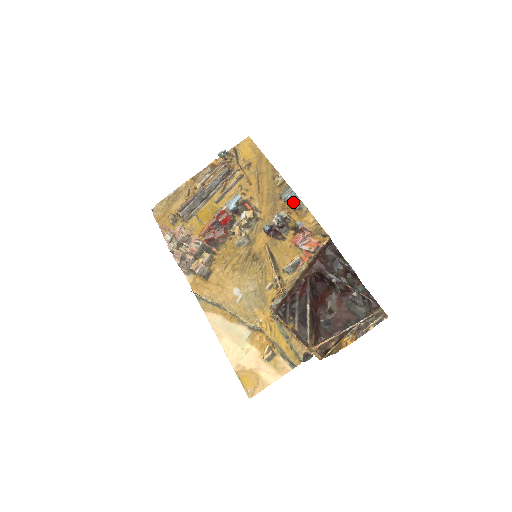
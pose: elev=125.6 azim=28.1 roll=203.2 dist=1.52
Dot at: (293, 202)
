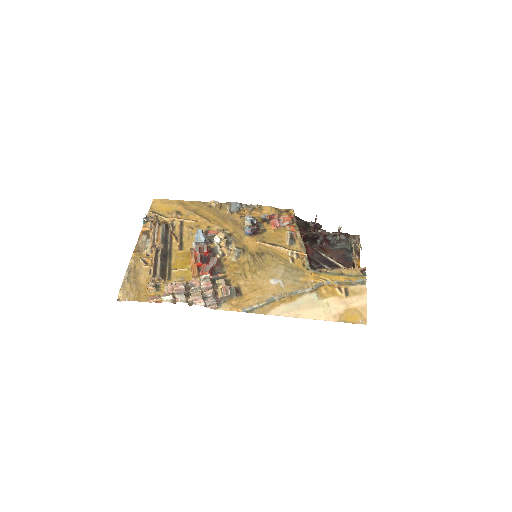
Dot at: (244, 208)
